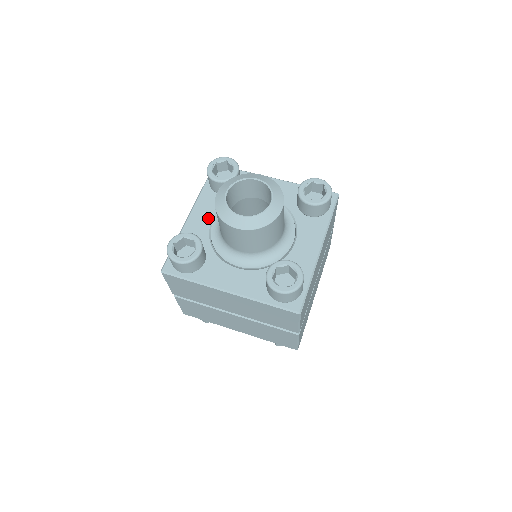
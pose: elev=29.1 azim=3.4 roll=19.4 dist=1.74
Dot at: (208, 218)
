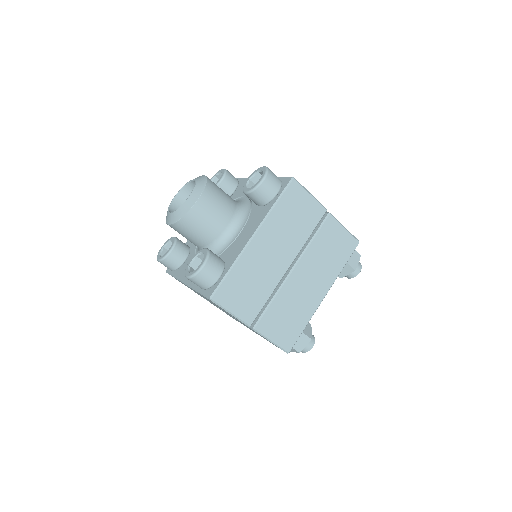
Dot at: occluded
